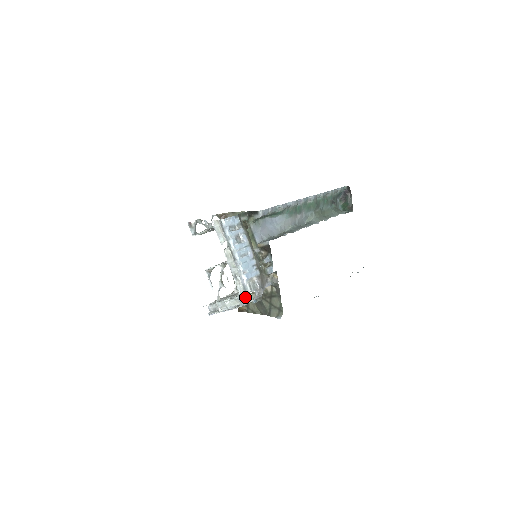
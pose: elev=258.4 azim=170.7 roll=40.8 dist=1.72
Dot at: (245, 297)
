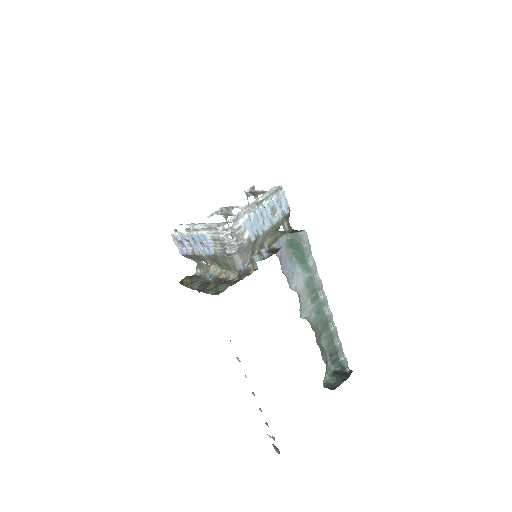
Dot at: (228, 222)
